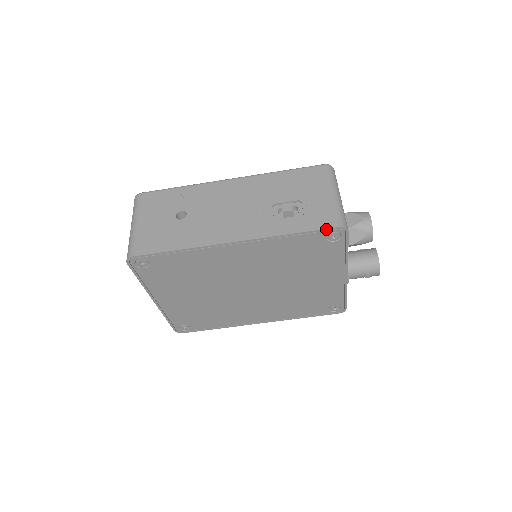
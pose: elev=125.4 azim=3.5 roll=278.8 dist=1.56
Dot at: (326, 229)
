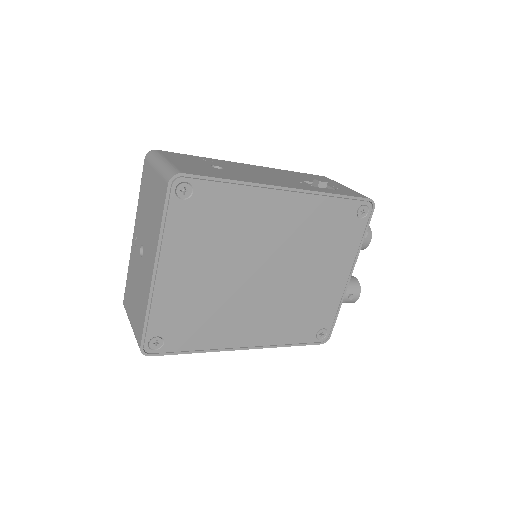
Dot at: (361, 198)
